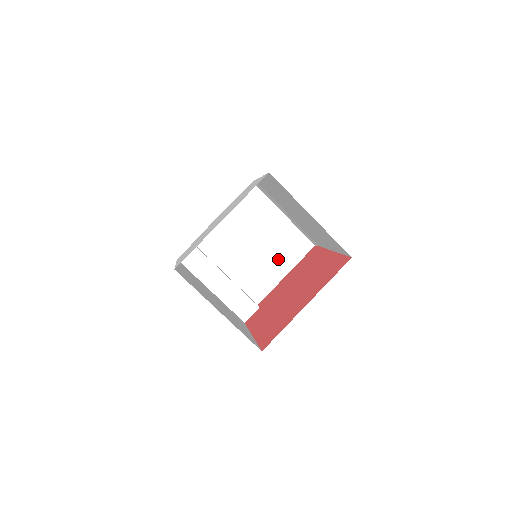
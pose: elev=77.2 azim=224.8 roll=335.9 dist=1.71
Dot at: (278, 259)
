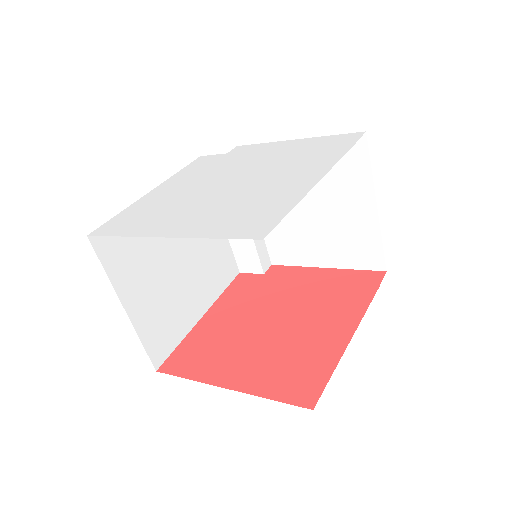
Dot at: (328, 245)
